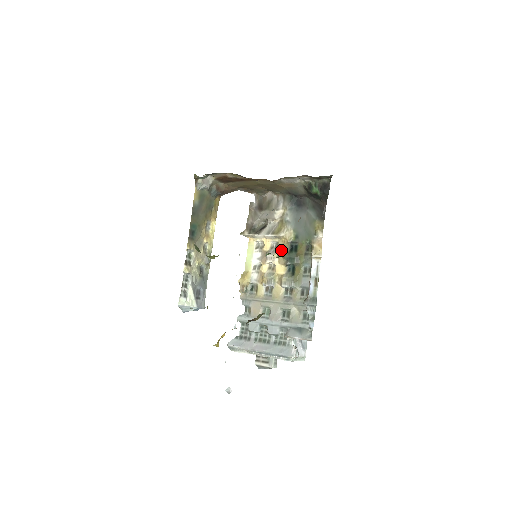
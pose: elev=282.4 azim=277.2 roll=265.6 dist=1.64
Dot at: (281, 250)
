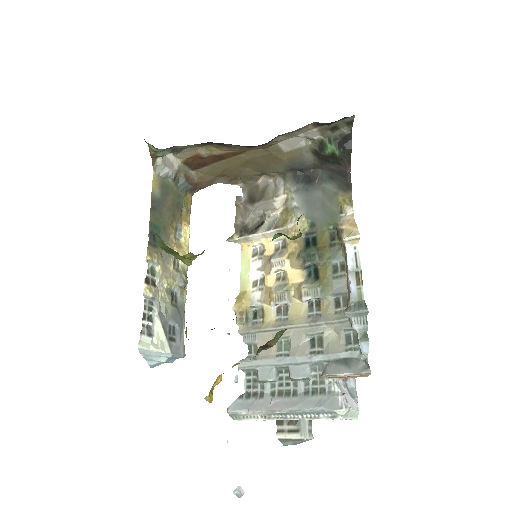
Dot at: (292, 248)
